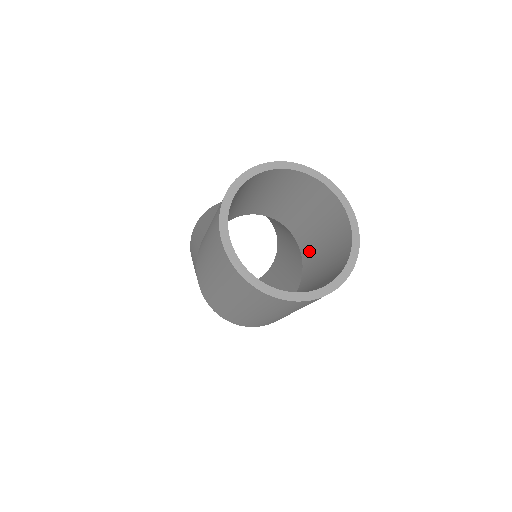
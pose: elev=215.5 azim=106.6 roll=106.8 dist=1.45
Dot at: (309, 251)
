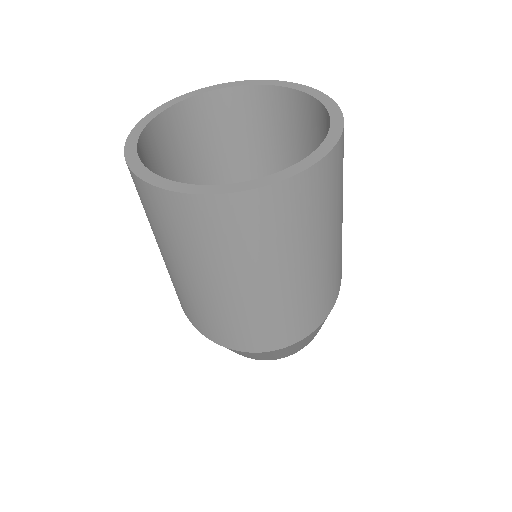
Dot at: occluded
